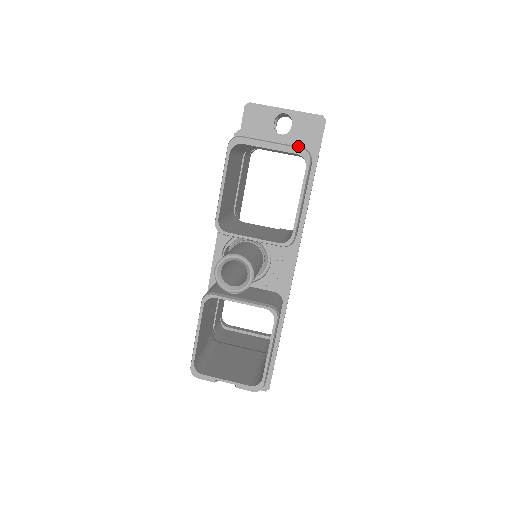
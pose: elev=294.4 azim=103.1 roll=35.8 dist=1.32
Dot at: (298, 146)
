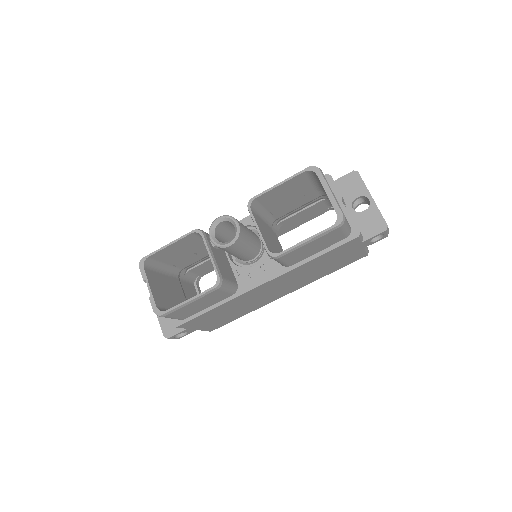
Dot at: (350, 220)
